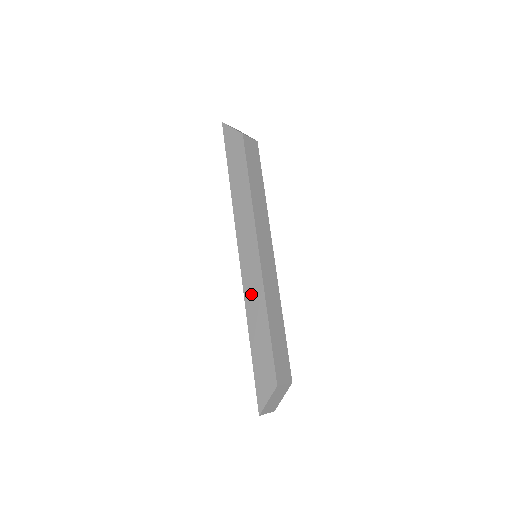
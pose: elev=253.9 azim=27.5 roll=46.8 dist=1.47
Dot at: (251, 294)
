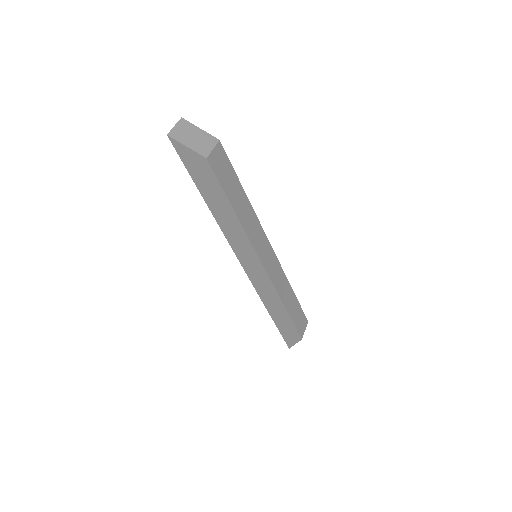
Dot at: (263, 291)
